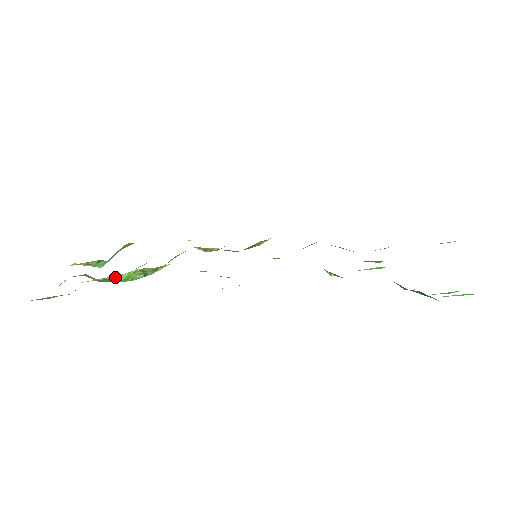
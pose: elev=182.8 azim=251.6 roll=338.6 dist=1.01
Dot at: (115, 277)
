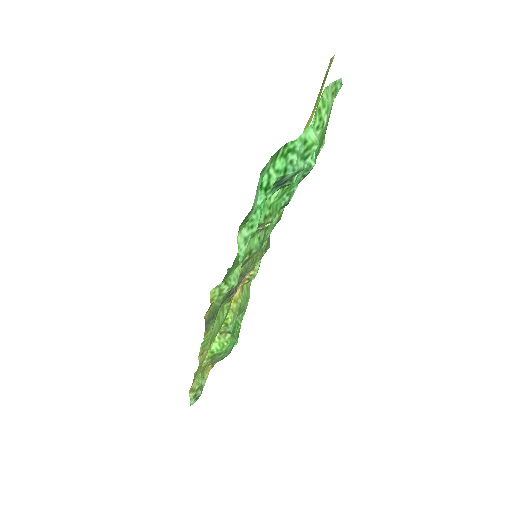
Dot at: (211, 352)
